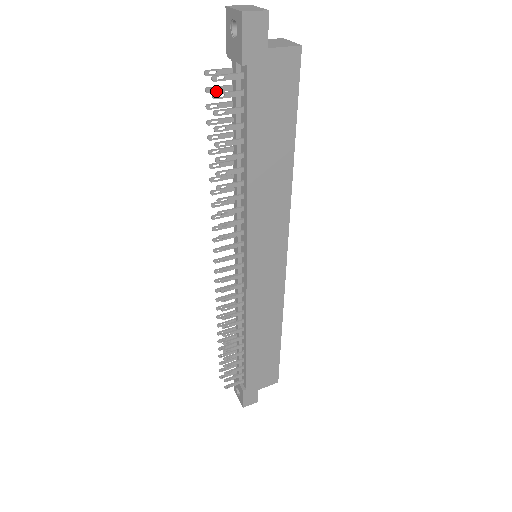
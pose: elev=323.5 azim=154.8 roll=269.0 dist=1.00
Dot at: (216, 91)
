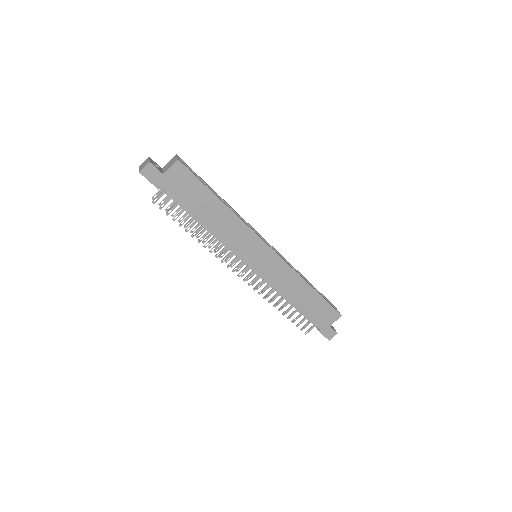
Dot at: occluded
